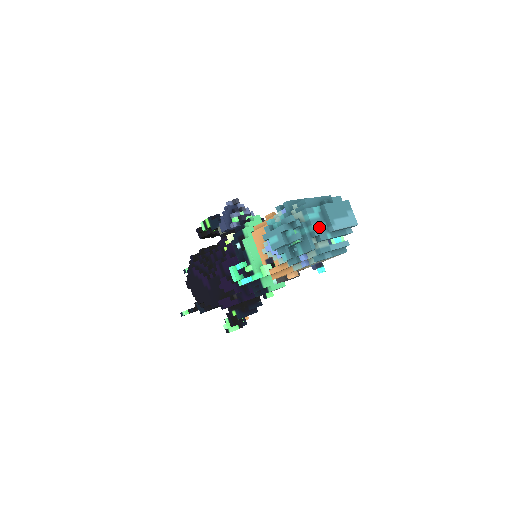
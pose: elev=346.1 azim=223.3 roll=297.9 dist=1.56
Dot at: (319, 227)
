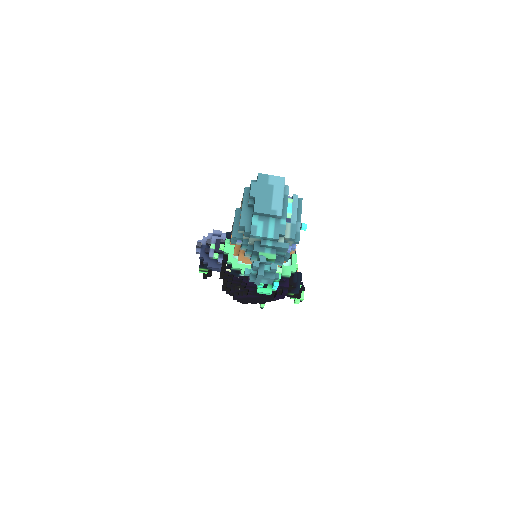
Dot at: (272, 229)
